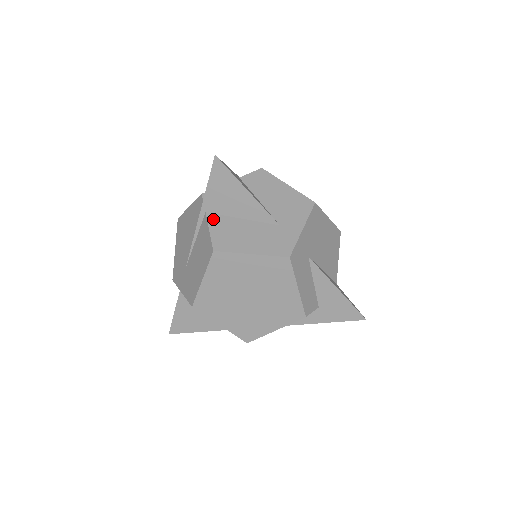
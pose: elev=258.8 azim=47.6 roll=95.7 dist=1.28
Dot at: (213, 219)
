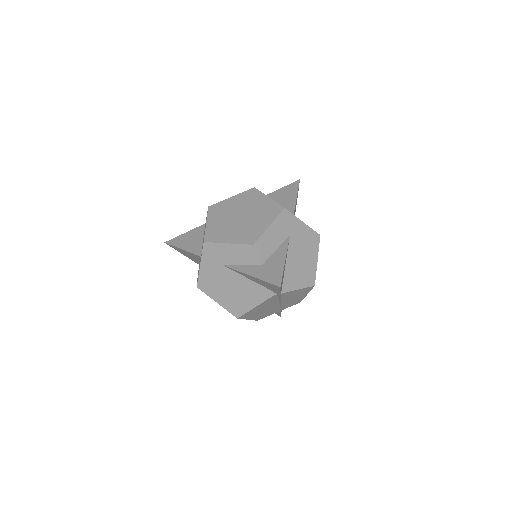
Dot at: occluded
